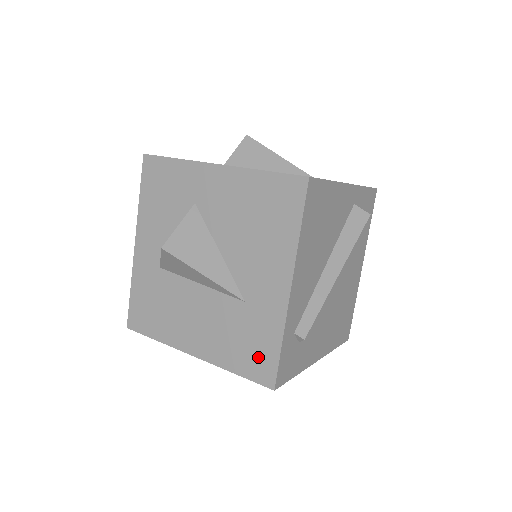
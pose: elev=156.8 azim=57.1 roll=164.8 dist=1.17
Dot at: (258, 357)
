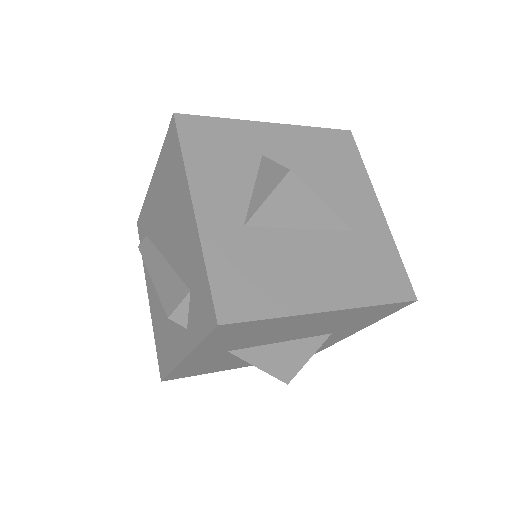
Dot at: (390, 276)
